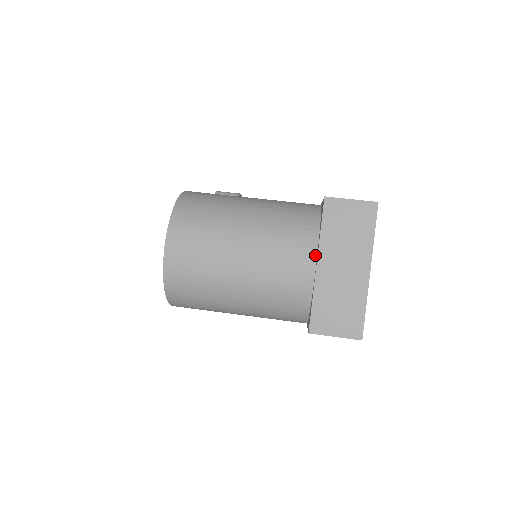
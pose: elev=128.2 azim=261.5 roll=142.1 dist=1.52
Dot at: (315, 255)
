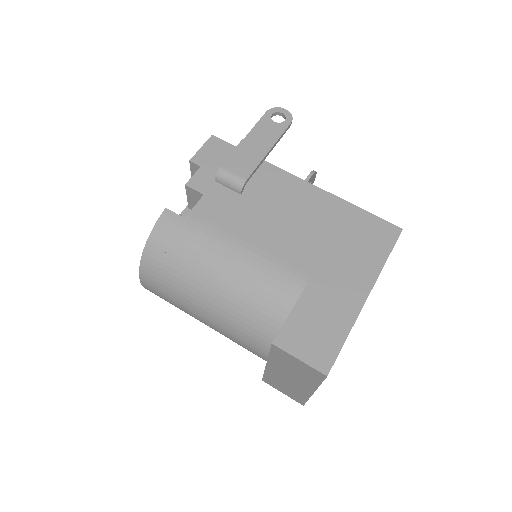
Dot at: occluded
